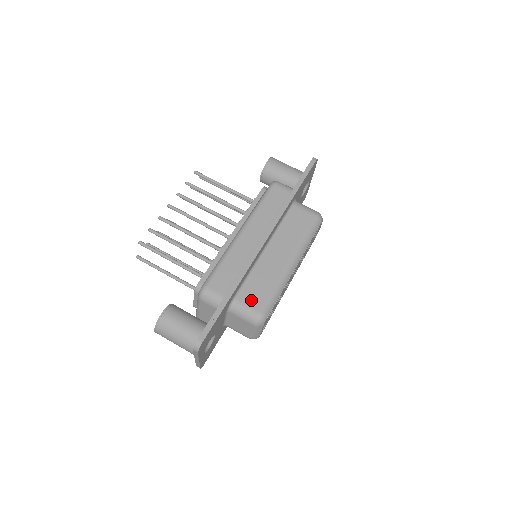
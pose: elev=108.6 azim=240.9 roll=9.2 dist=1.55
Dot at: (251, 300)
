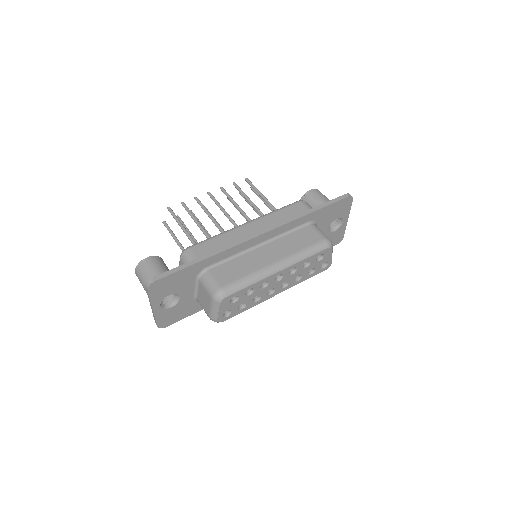
Dot at: (221, 276)
